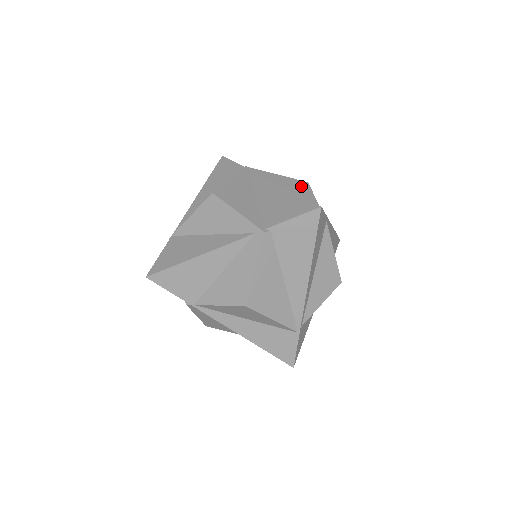
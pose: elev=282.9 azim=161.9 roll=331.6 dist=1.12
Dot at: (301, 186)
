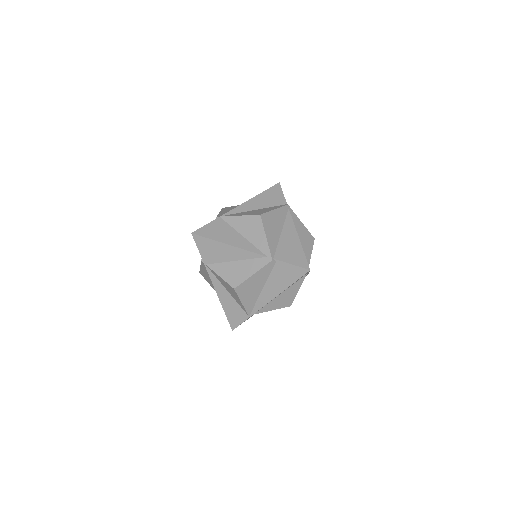
Dot at: (309, 239)
